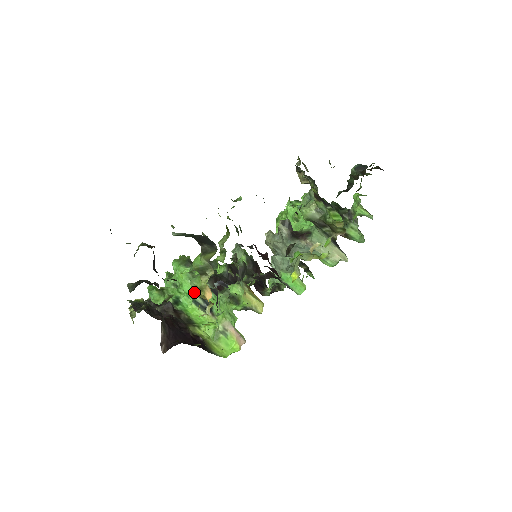
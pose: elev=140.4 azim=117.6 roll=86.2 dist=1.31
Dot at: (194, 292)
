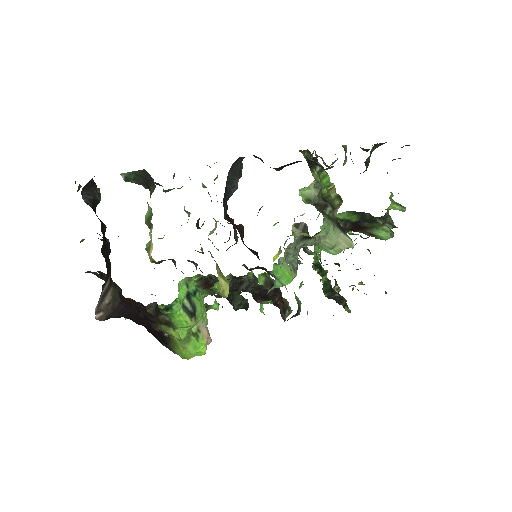
Dot at: (184, 295)
